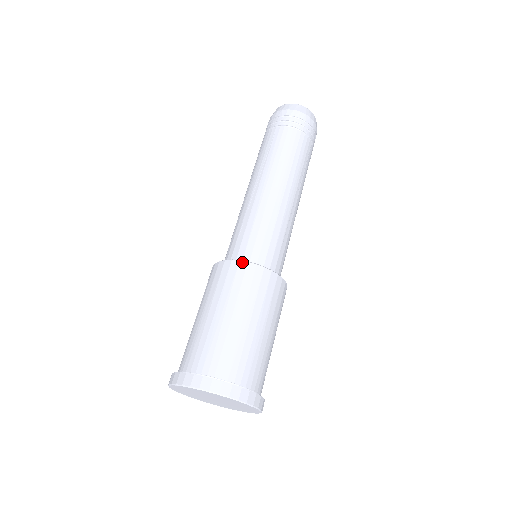
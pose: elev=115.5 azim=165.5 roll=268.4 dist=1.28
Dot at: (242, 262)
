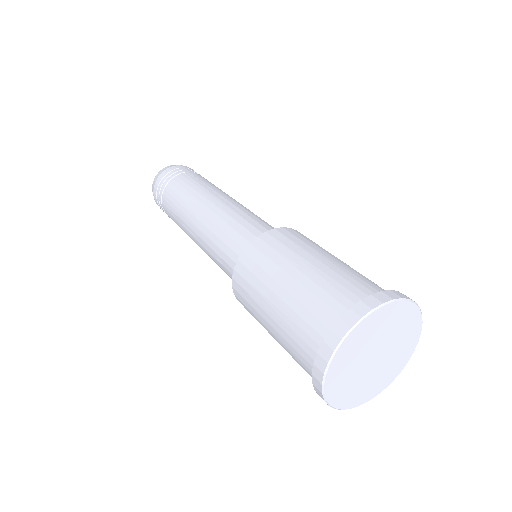
Dot at: (236, 266)
